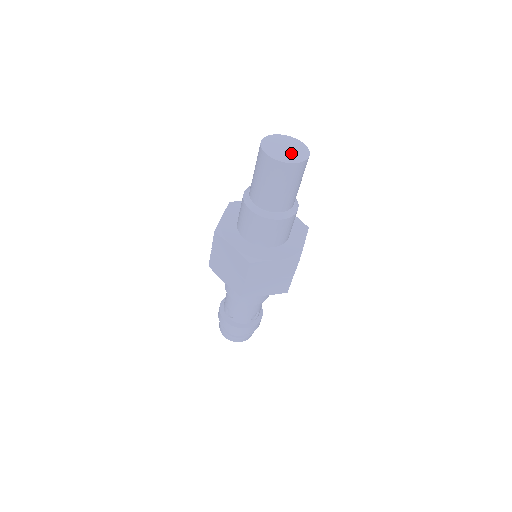
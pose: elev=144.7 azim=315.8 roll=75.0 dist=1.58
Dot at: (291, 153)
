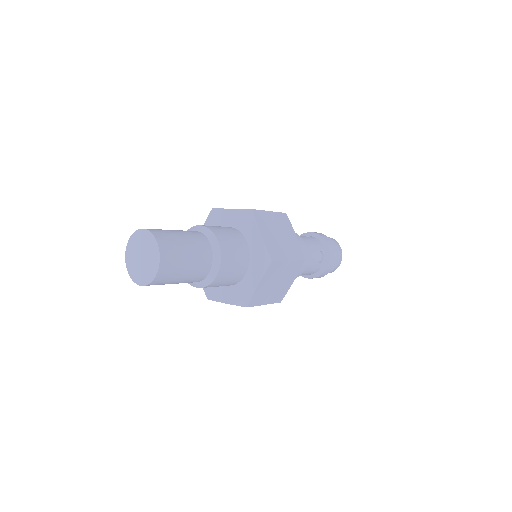
Dot at: (148, 260)
